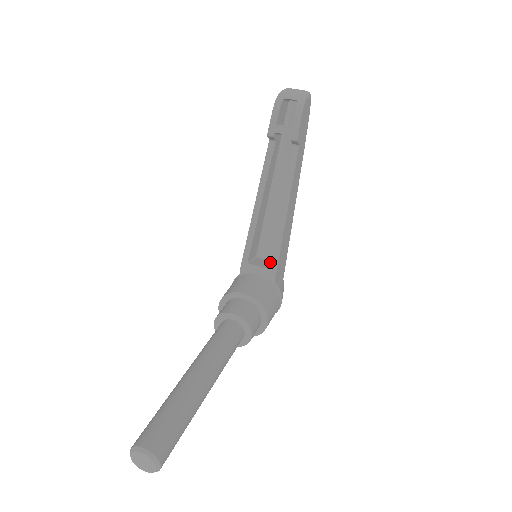
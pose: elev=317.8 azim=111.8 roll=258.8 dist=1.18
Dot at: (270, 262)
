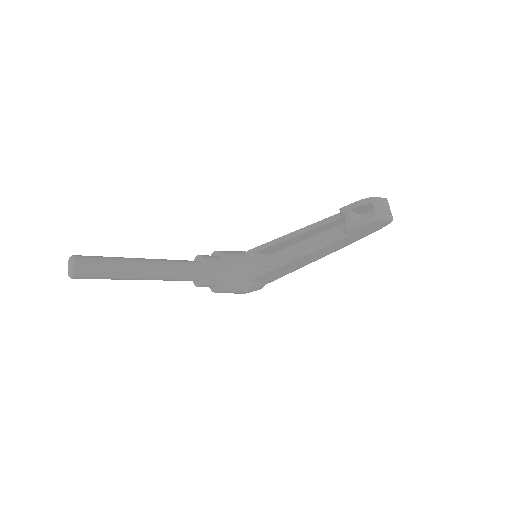
Dot at: occluded
